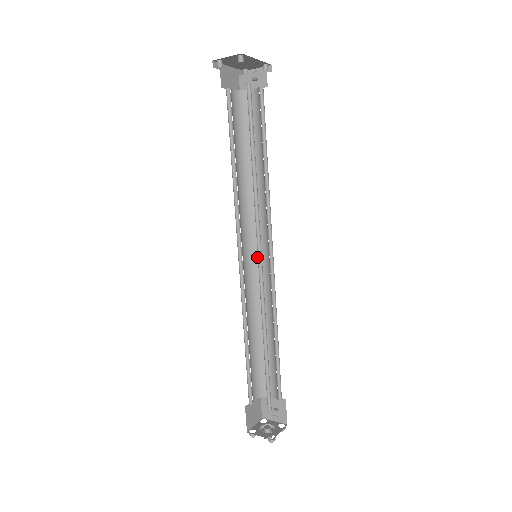
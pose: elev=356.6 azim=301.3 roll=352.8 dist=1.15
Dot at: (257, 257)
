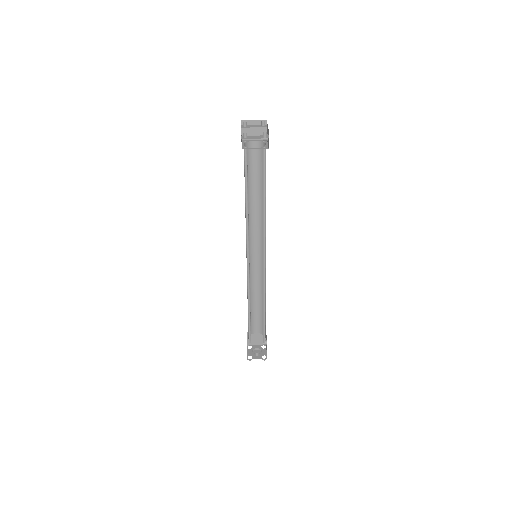
Dot at: (251, 254)
